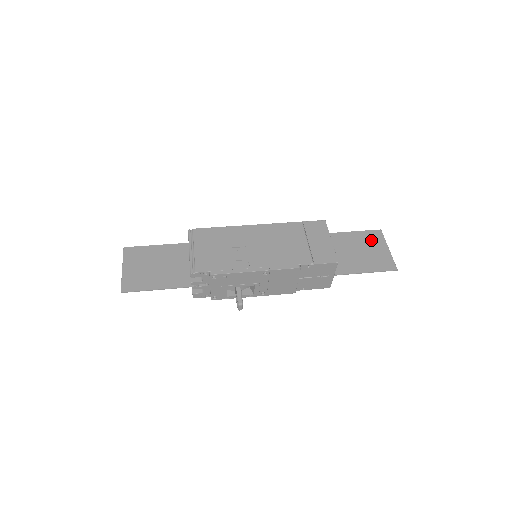
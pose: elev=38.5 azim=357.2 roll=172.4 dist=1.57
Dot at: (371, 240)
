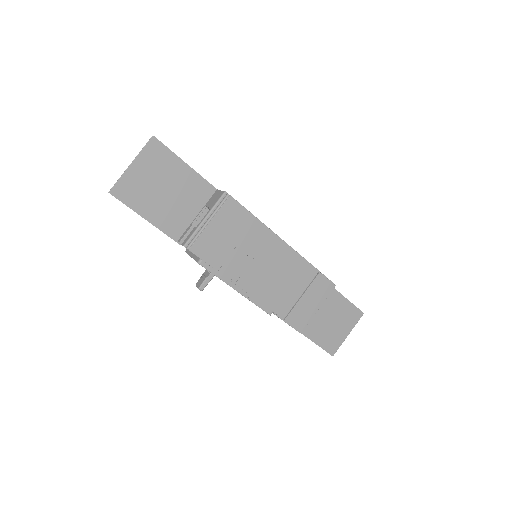
Dot at: (347, 317)
